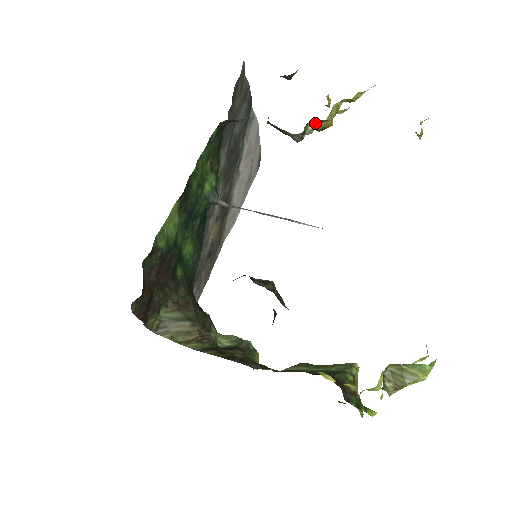
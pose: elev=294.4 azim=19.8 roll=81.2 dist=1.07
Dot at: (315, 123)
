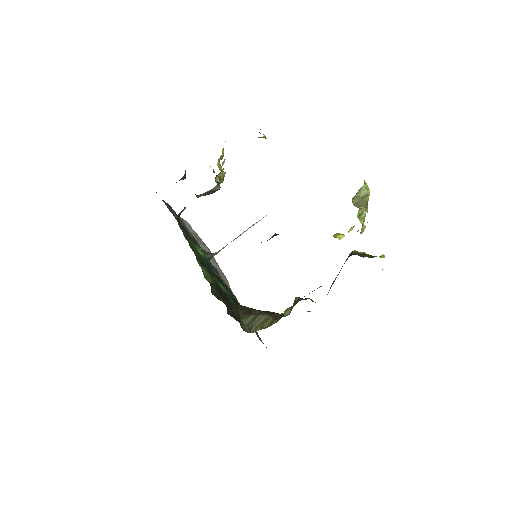
Dot at: (218, 177)
